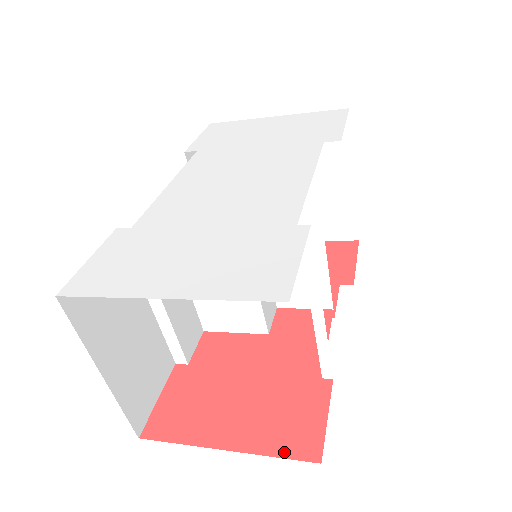
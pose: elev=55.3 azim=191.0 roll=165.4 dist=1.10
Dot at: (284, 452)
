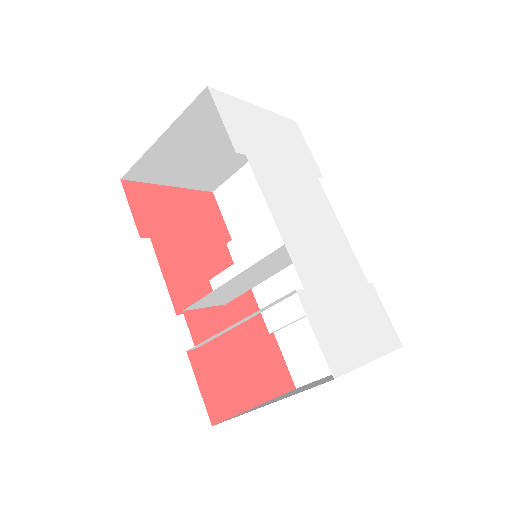
Dot at: (282, 391)
